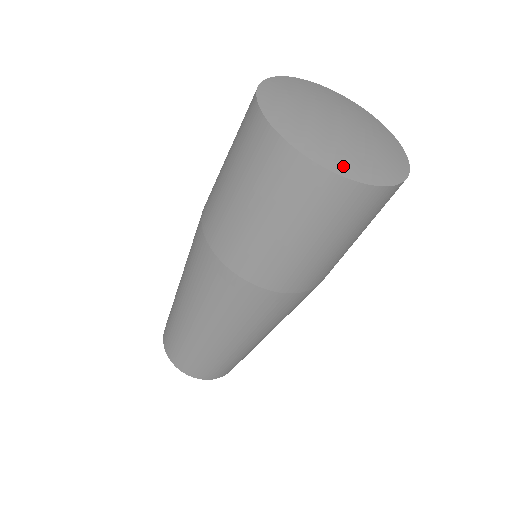
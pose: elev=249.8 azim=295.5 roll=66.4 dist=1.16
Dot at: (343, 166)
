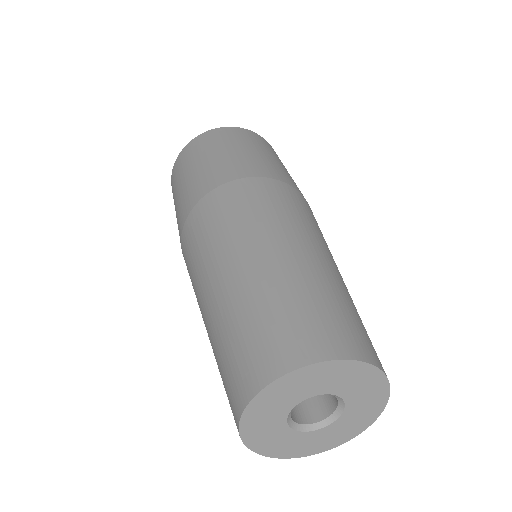
Dot at: occluded
